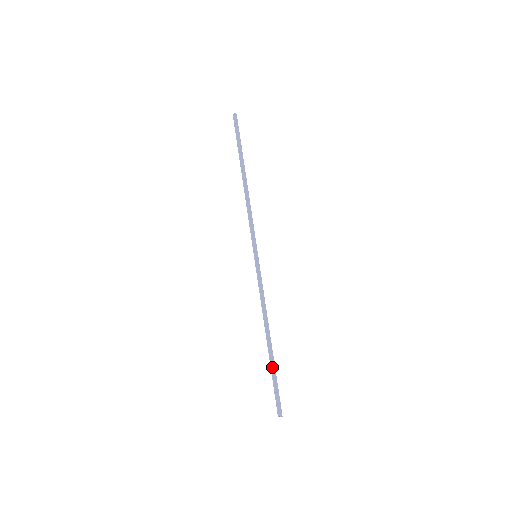
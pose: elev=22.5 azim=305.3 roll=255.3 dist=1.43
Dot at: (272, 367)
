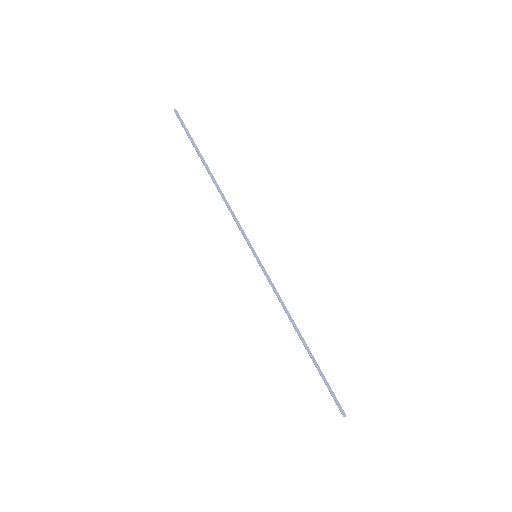
Dot at: occluded
